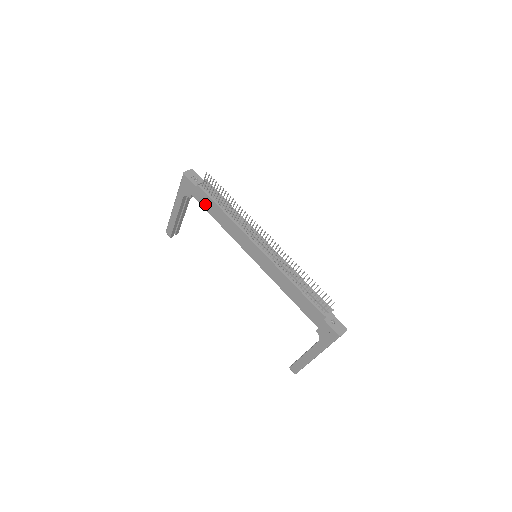
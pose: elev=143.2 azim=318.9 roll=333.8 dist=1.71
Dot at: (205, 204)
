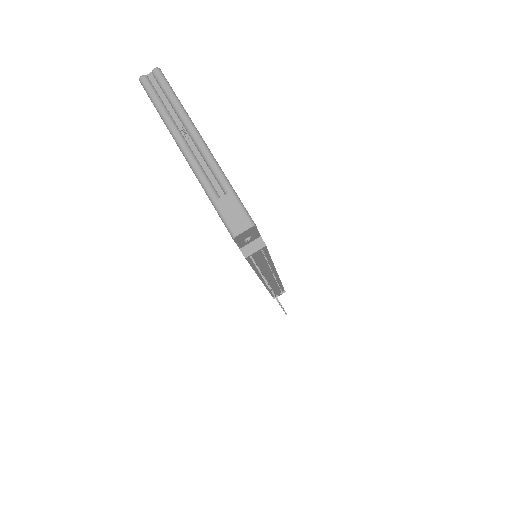
Dot at: occluded
